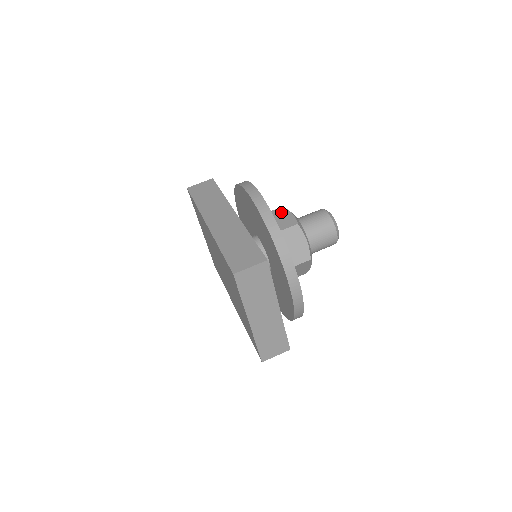
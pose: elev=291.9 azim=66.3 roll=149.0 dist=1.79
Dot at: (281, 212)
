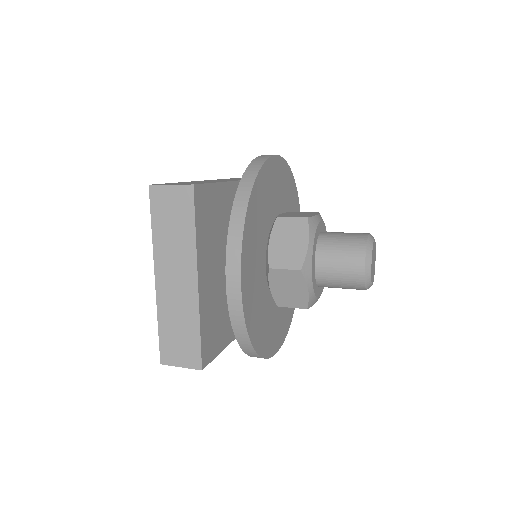
Dot at: (309, 212)
